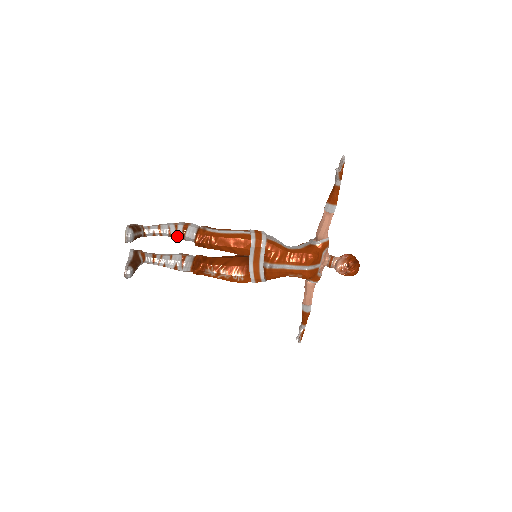
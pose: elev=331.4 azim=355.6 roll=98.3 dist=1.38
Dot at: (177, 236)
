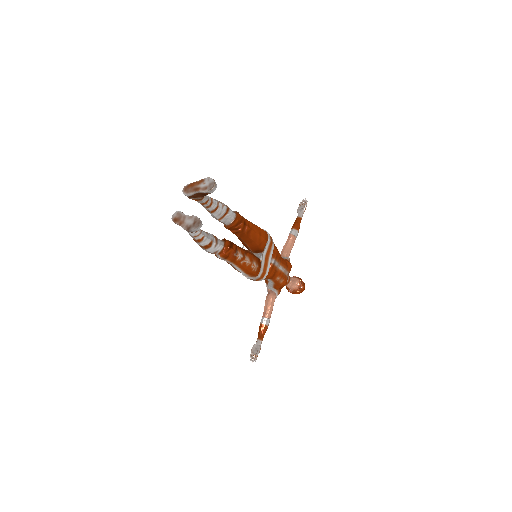
Dot at: (220, 212)
